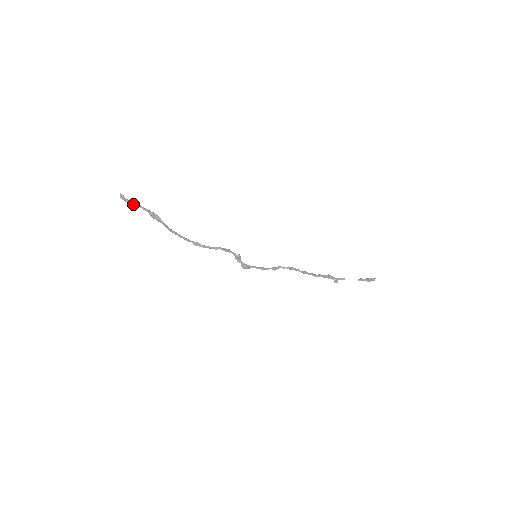
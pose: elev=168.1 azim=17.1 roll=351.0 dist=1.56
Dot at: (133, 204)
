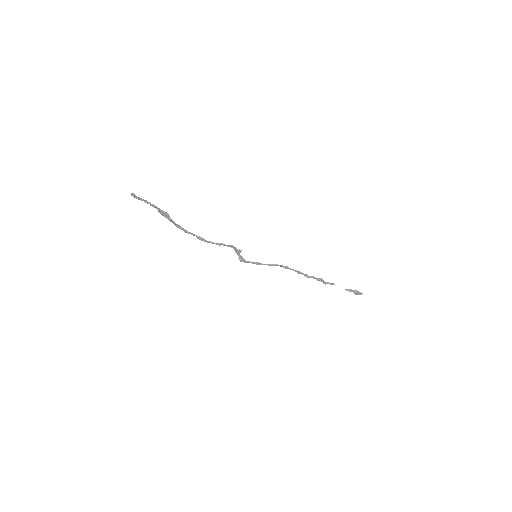
Dot at: (144, 201)
